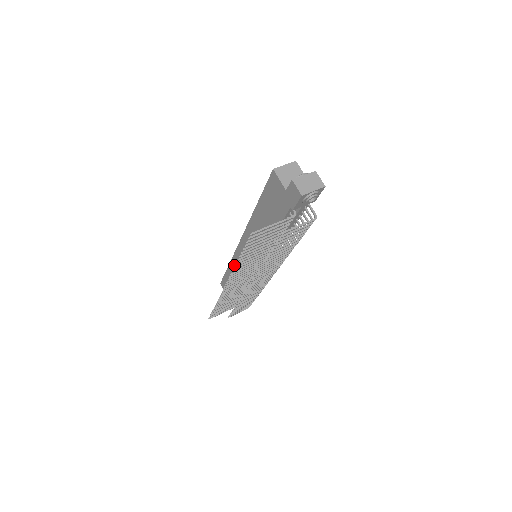
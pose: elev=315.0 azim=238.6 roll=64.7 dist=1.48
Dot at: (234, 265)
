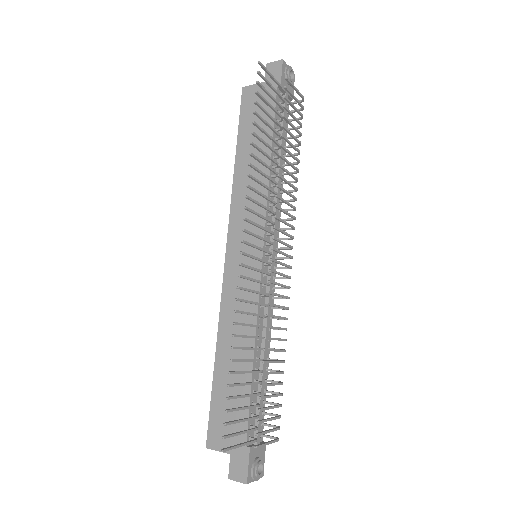
Dot at: (227, 324)
